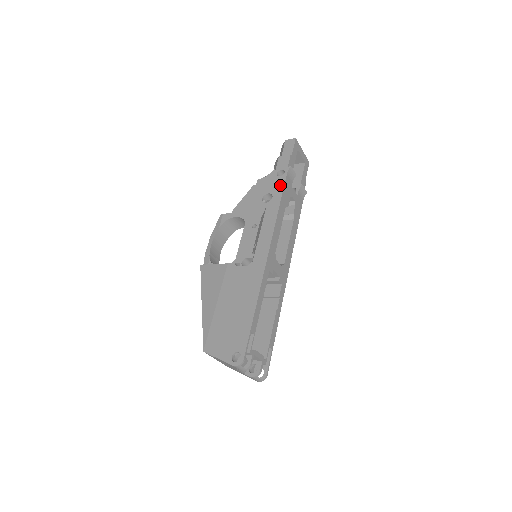
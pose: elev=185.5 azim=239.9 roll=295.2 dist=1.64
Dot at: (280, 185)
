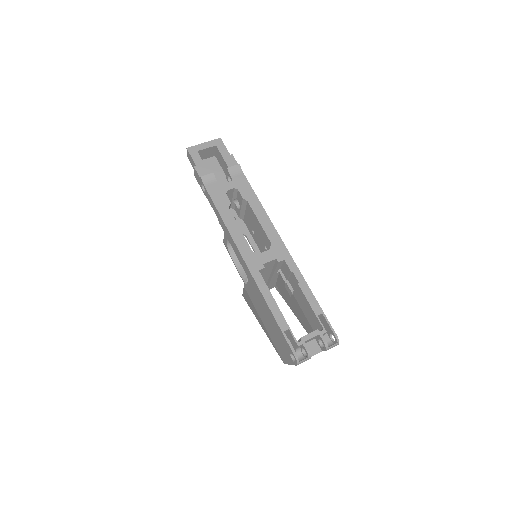
Dot at: (209, 199)
